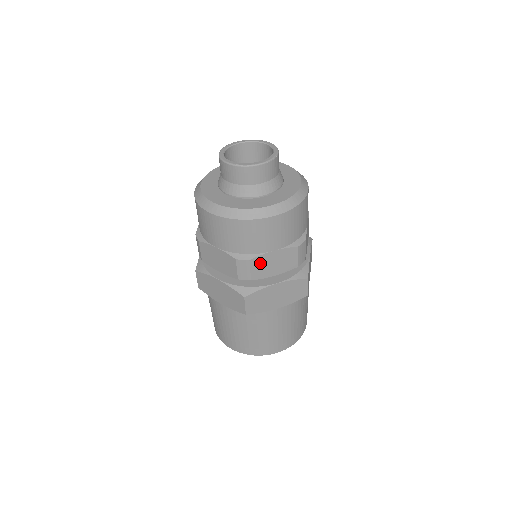
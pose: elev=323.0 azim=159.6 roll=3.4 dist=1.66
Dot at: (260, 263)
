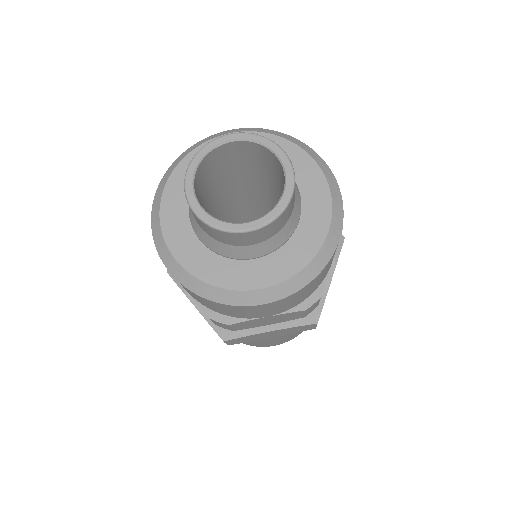
Dot at: occluded
